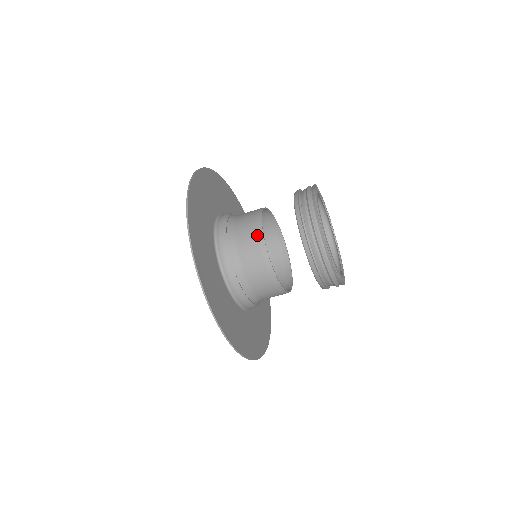
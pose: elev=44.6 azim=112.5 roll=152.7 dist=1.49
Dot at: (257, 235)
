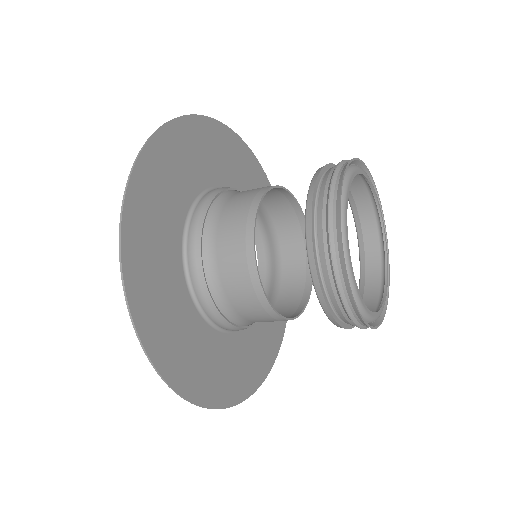
Dot at: (250, 279)
